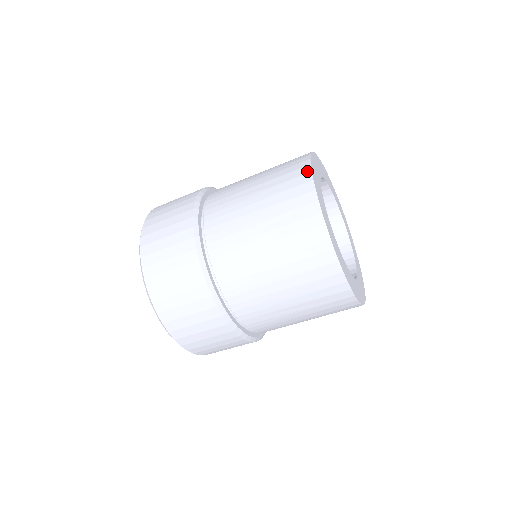
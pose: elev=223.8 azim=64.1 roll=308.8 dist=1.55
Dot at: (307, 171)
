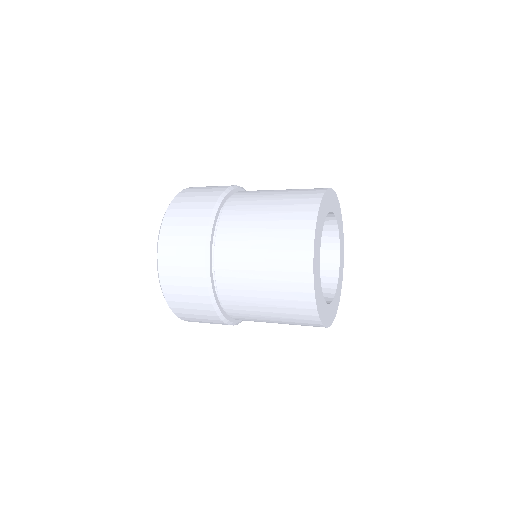
Dot at: (310, 281)
